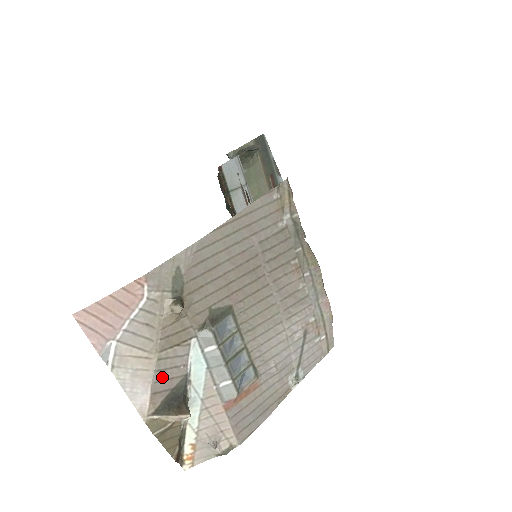
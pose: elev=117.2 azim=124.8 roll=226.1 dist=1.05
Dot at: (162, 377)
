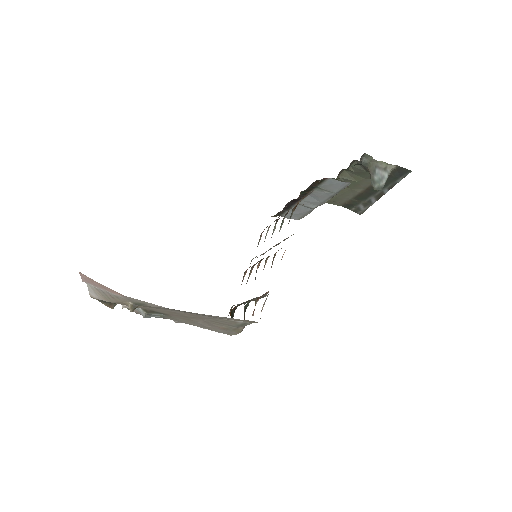
Dot at: occluded
